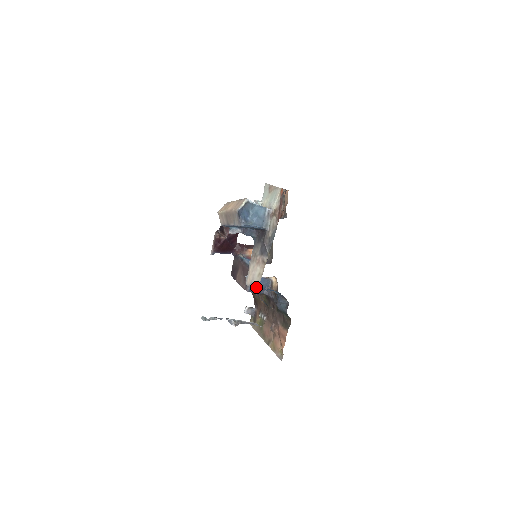
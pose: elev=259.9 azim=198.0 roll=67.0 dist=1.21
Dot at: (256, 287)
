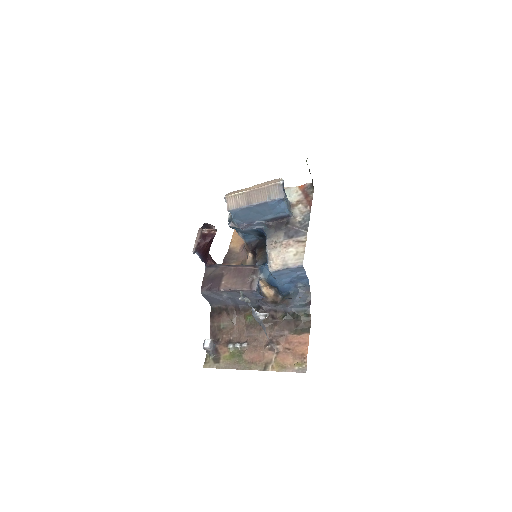
Dot at: (299, 264)
